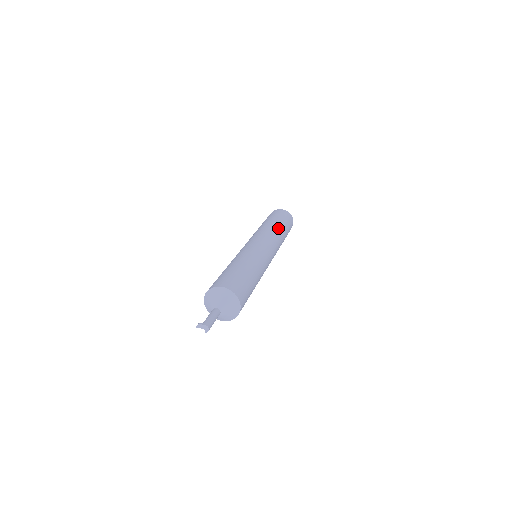
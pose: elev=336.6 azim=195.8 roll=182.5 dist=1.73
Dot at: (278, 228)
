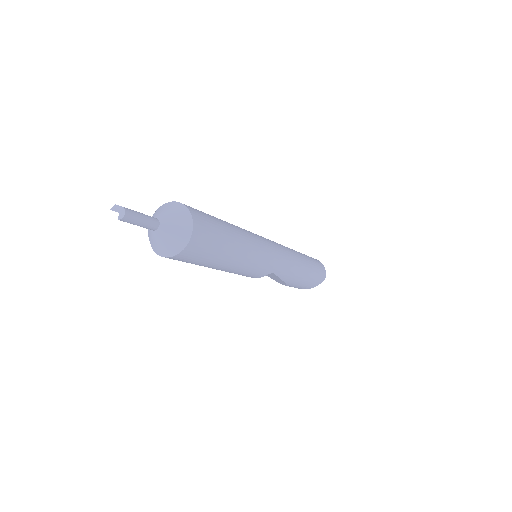
Dot at: (301, 257)
